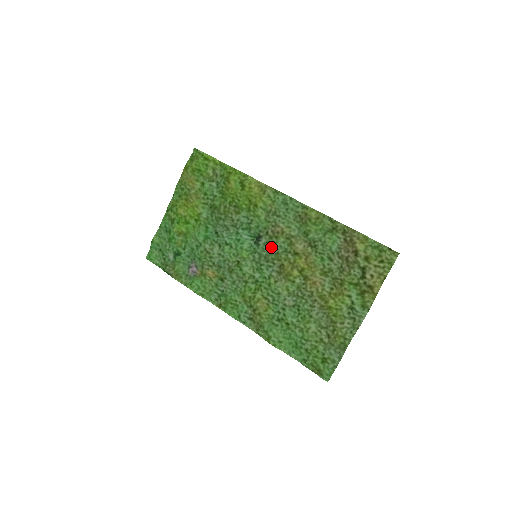
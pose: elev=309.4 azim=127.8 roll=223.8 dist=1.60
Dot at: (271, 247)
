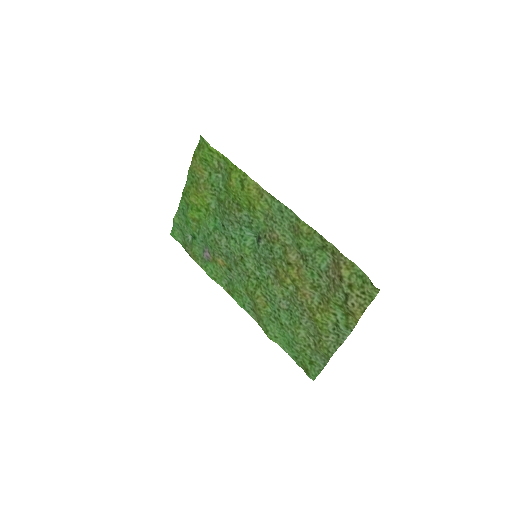
Dot at: (268, 251)
